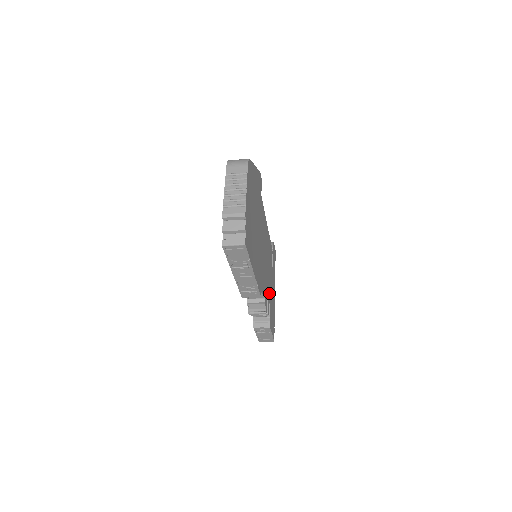
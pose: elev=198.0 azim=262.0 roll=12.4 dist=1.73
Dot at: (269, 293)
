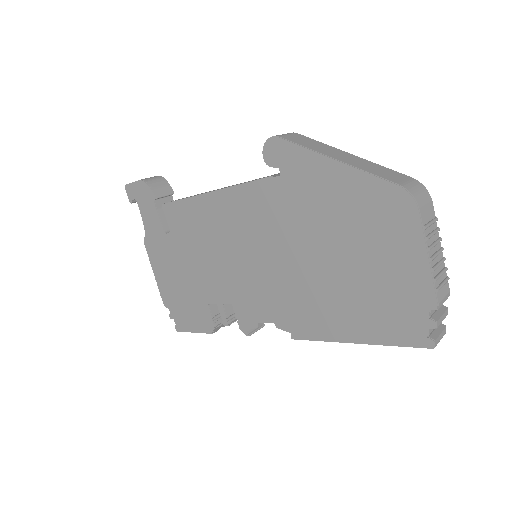
Dot at: occluded
